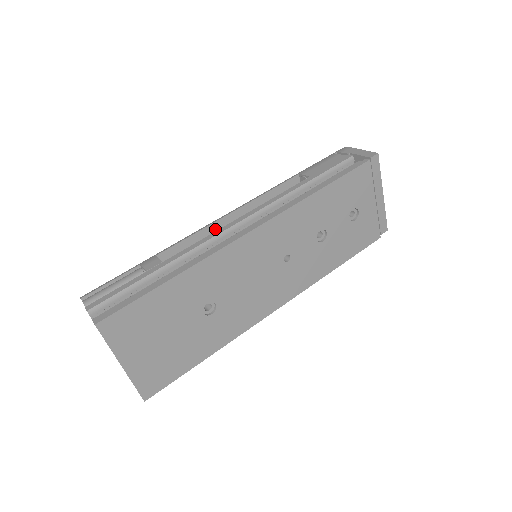
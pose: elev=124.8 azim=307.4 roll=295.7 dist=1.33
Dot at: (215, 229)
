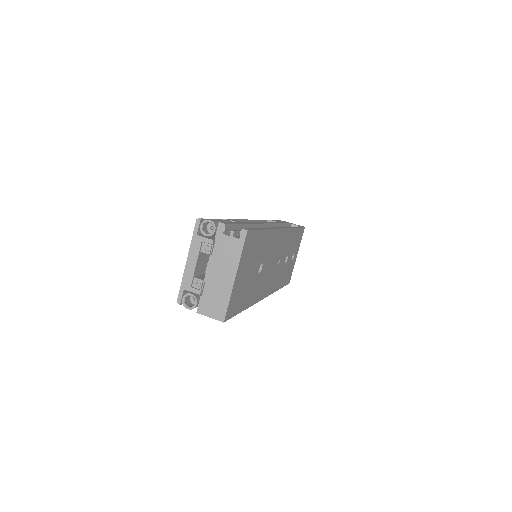
Dot at: occluded
